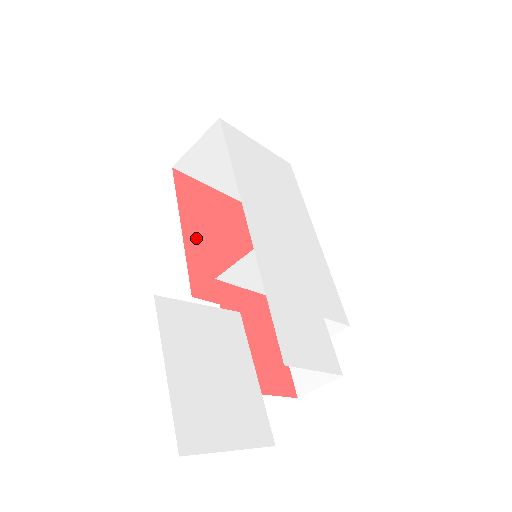
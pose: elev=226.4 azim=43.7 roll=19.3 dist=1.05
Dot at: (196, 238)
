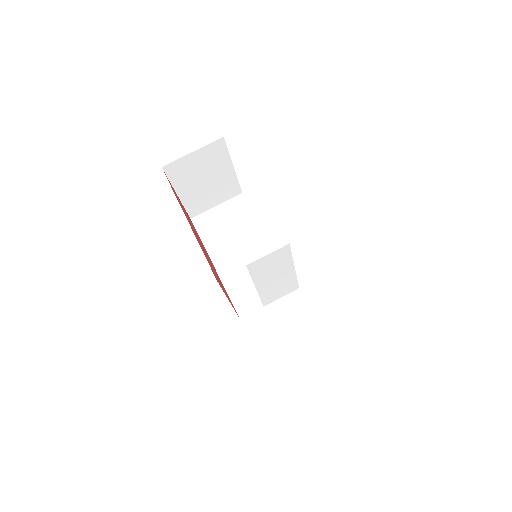
Dot at: occluded
